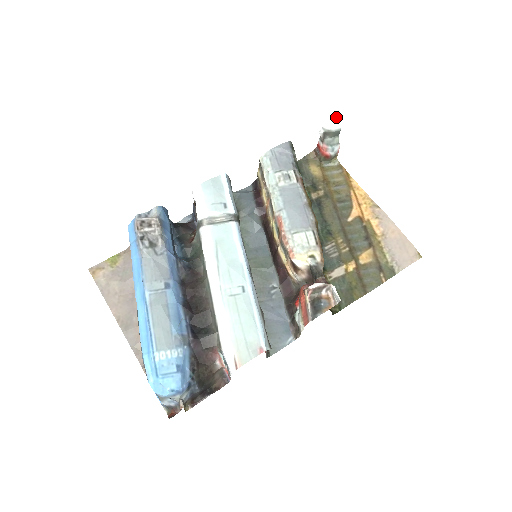
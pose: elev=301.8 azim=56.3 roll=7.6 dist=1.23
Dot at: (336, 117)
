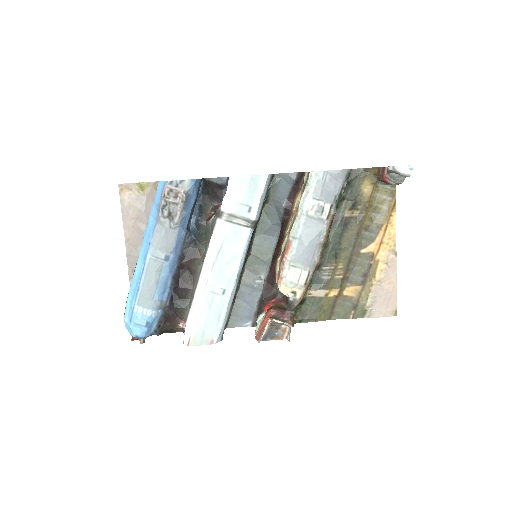
Dot at: occluded
